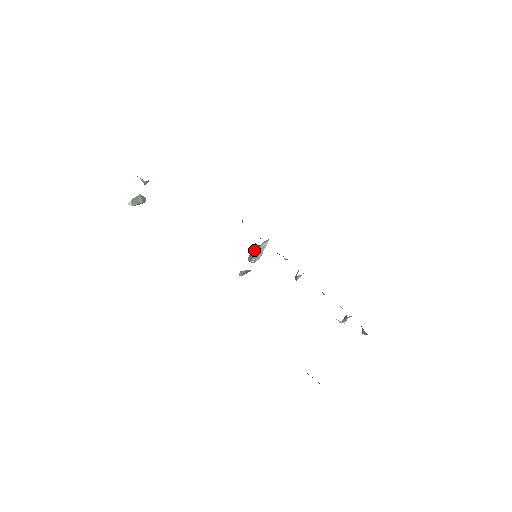
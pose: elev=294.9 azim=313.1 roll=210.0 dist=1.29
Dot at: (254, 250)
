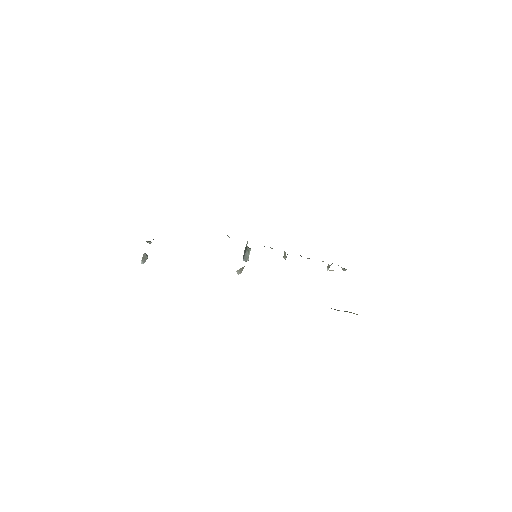
Dot at: (247, 252)
